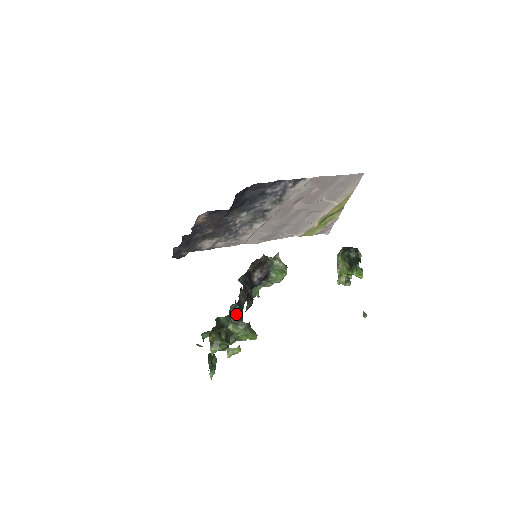
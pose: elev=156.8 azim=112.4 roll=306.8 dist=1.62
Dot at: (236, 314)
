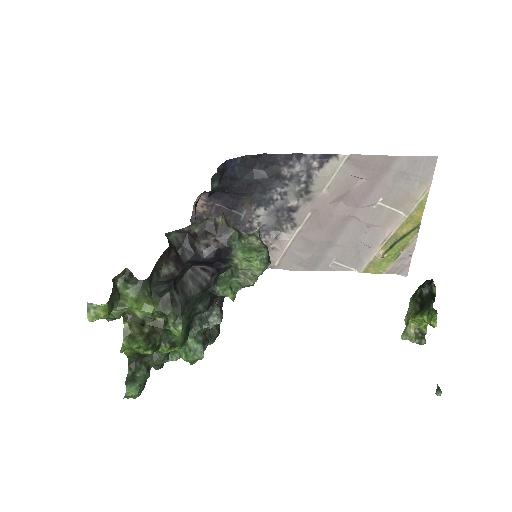
Dot at: (168, 296)
